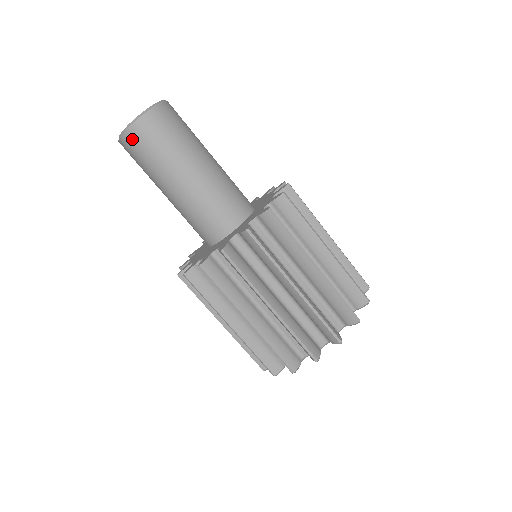
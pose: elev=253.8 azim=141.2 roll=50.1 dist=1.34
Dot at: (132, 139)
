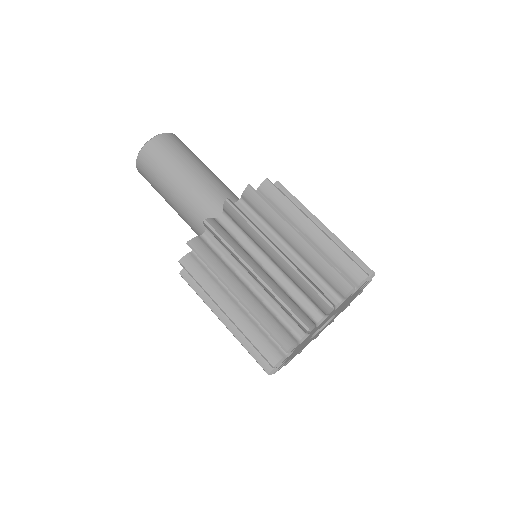
Dot at: (166, 139)
